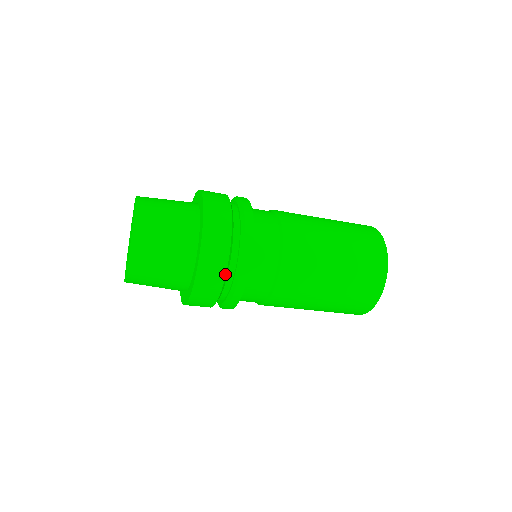
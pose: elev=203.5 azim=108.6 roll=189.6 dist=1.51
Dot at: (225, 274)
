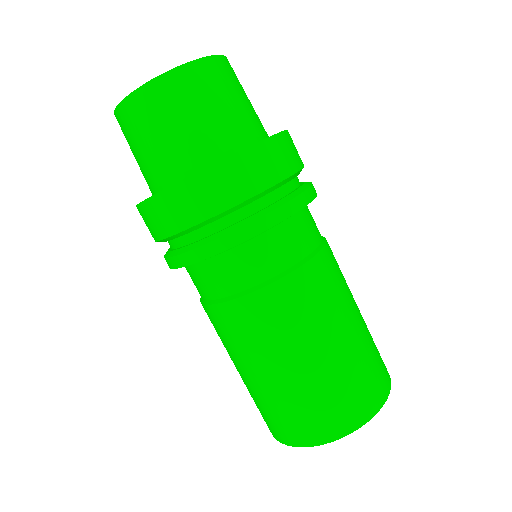
Dot at: (291, 174)
